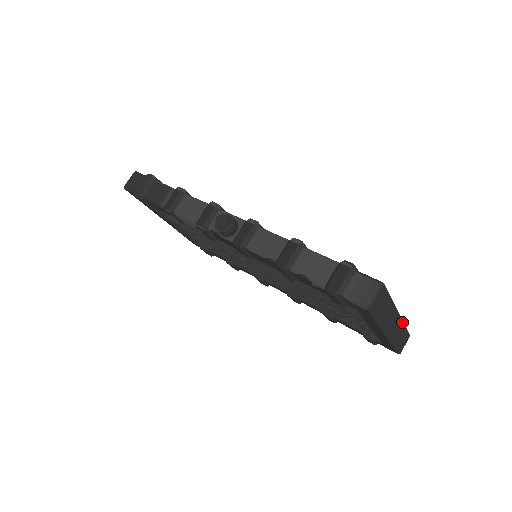
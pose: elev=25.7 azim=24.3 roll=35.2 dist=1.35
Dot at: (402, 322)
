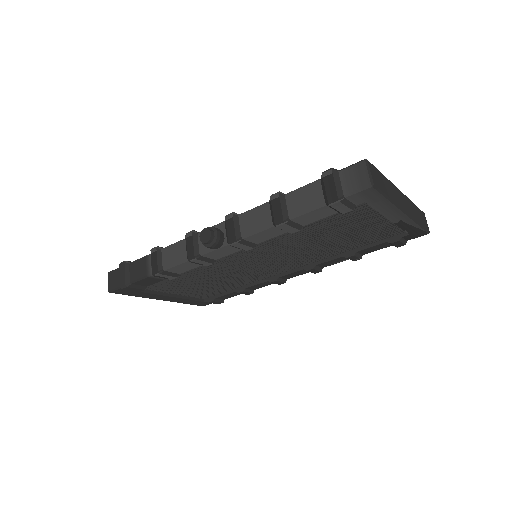
Dot at: (408, 199)
